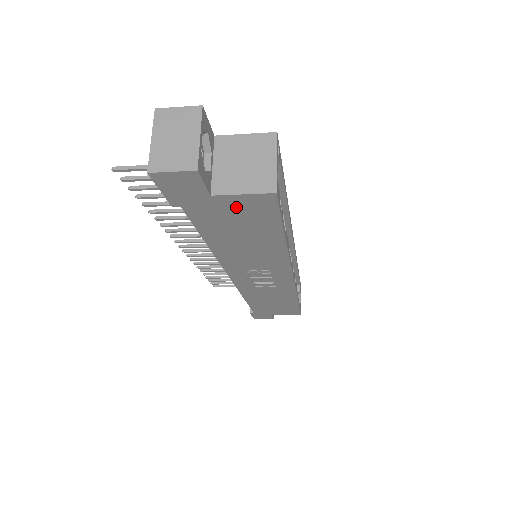
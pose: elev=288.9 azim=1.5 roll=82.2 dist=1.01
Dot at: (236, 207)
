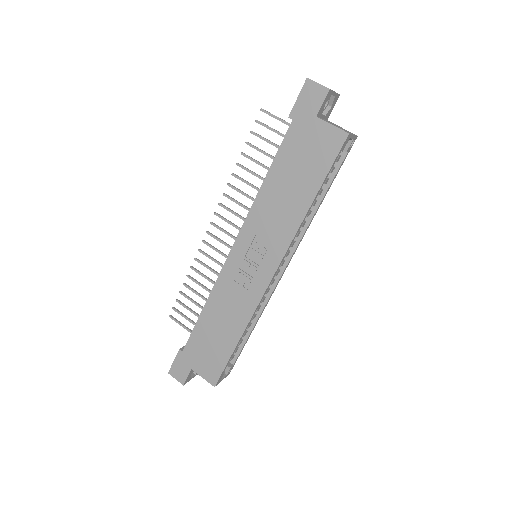
Dot at: (319, 137)
